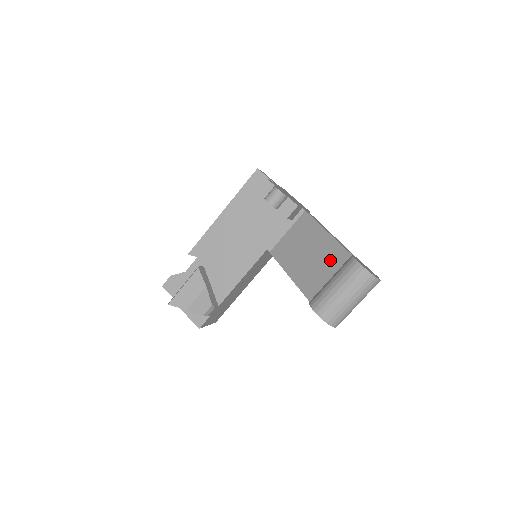
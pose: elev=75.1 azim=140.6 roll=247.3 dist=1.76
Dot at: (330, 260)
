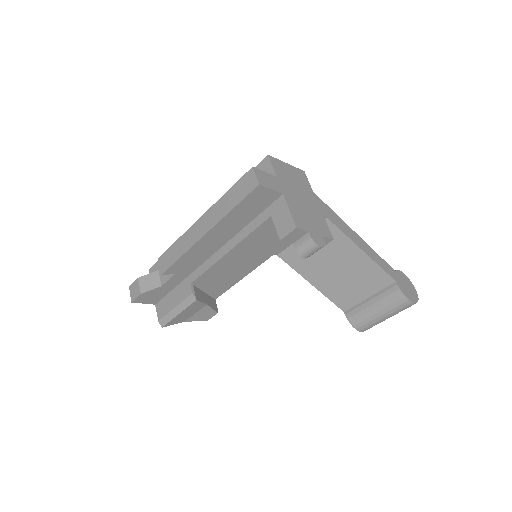
Dot at: (368, 281)
